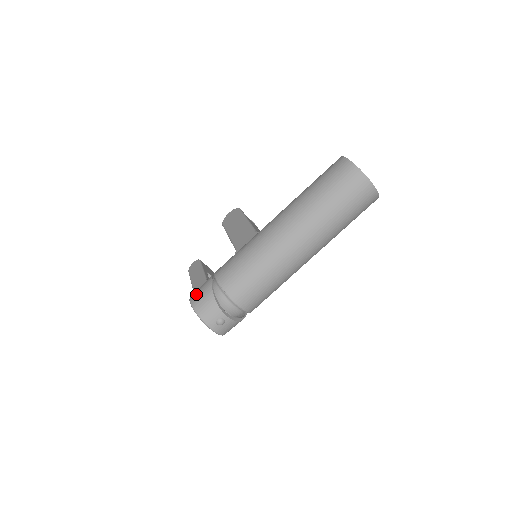
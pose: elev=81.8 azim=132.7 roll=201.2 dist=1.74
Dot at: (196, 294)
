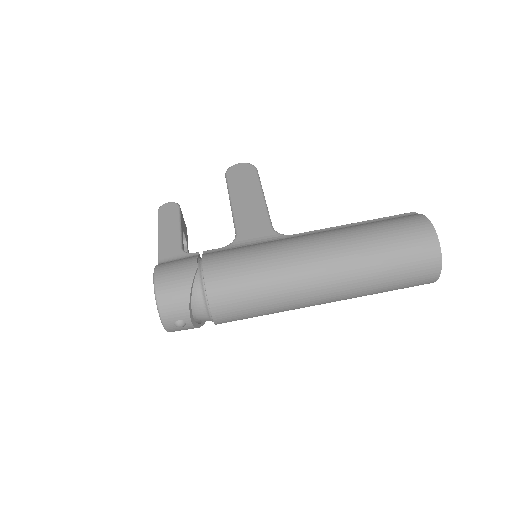
Dot at: (167, 273)
